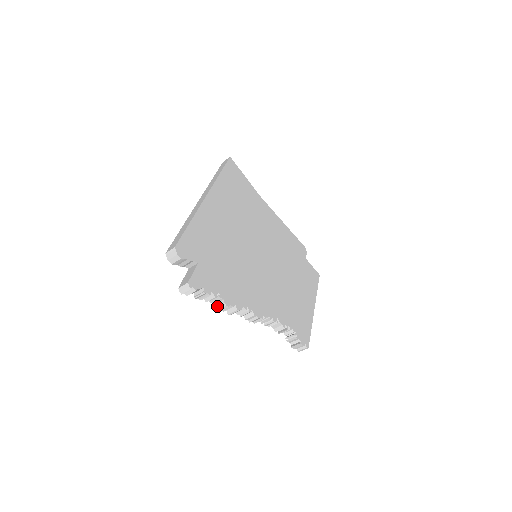
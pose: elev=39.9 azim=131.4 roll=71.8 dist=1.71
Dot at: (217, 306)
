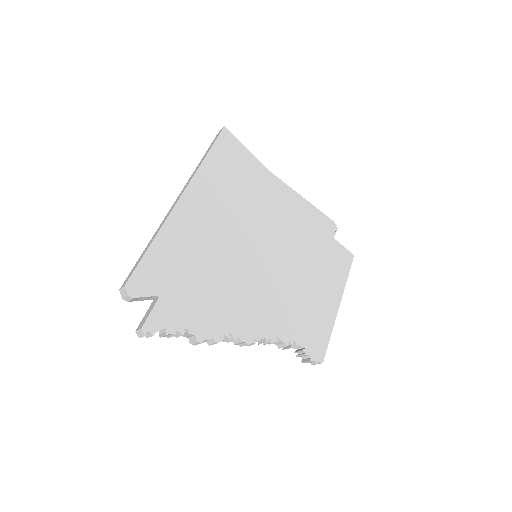
Dot at: (190, 340)
